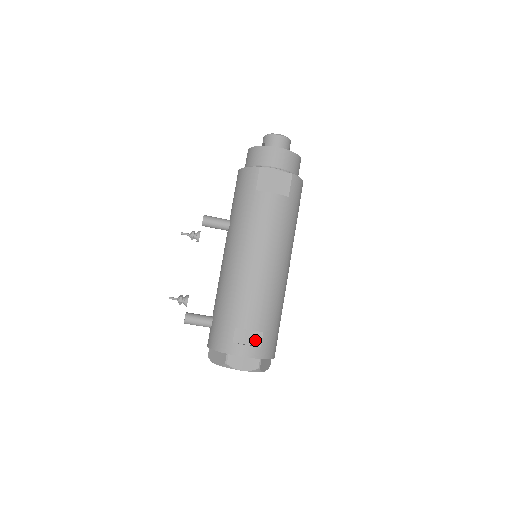
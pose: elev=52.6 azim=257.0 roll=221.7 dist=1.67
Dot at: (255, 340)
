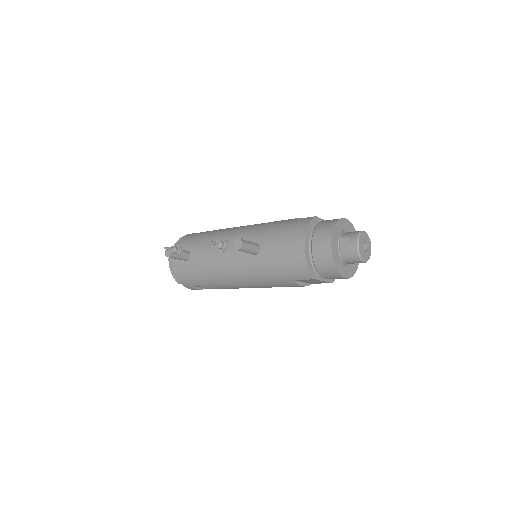
Dot at: occluded
